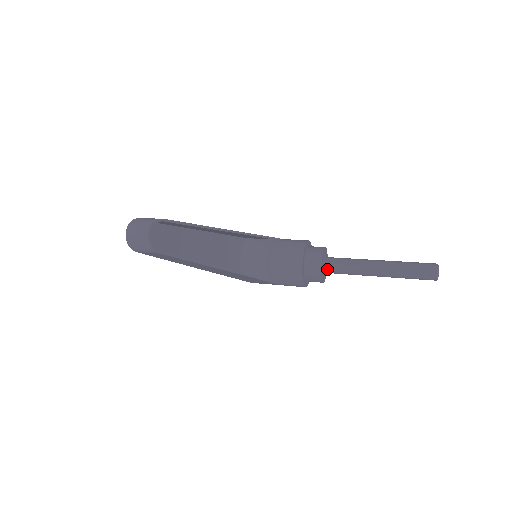
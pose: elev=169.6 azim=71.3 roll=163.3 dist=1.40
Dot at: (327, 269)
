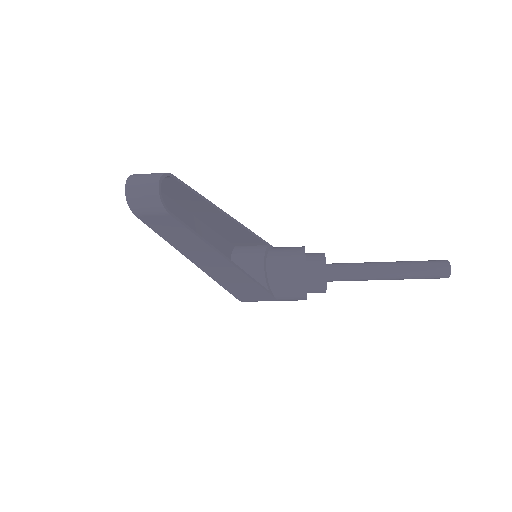
Dot at: (330, 275)
